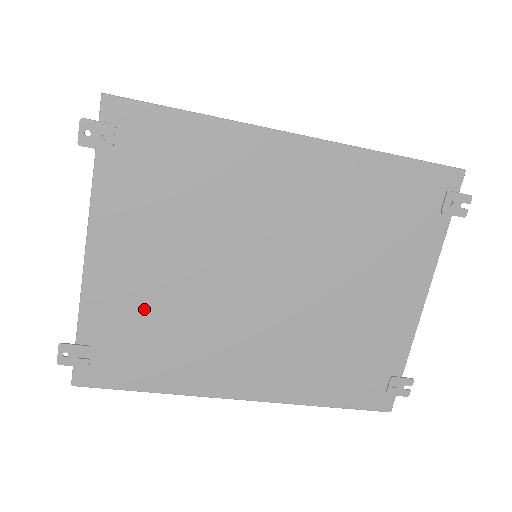
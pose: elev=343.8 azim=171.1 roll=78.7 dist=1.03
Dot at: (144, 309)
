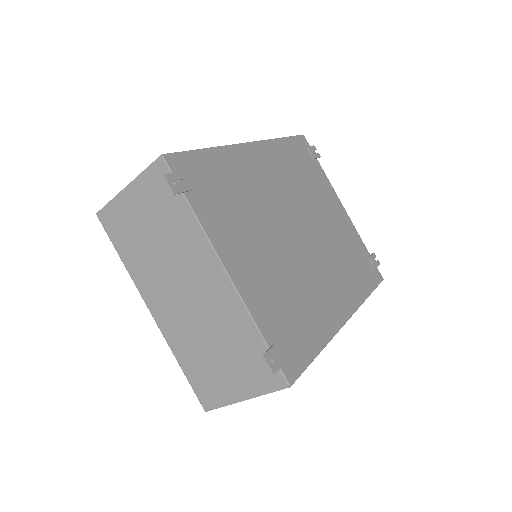
Dot at: (276, 292)
